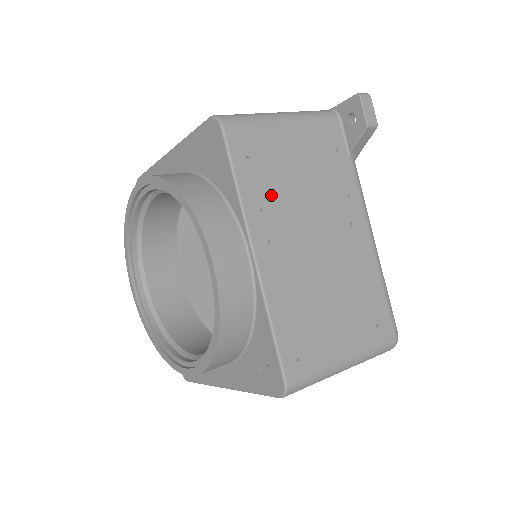
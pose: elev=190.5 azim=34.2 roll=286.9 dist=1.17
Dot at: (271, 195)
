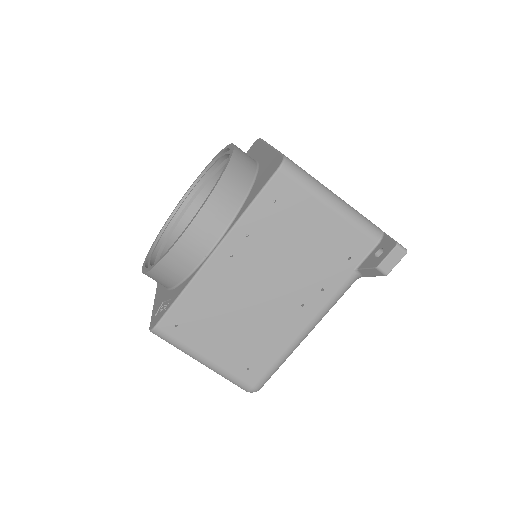
Dot at: (265, 235)
